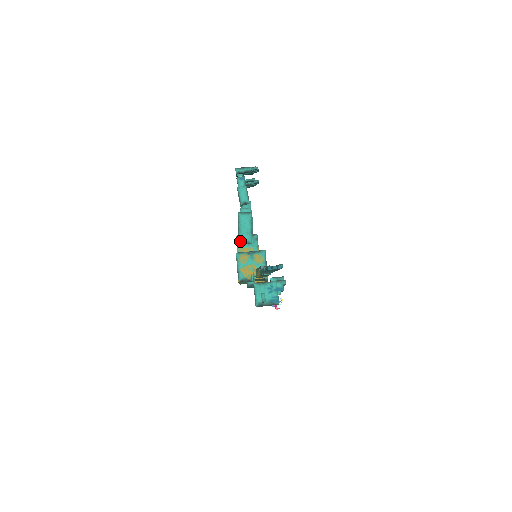
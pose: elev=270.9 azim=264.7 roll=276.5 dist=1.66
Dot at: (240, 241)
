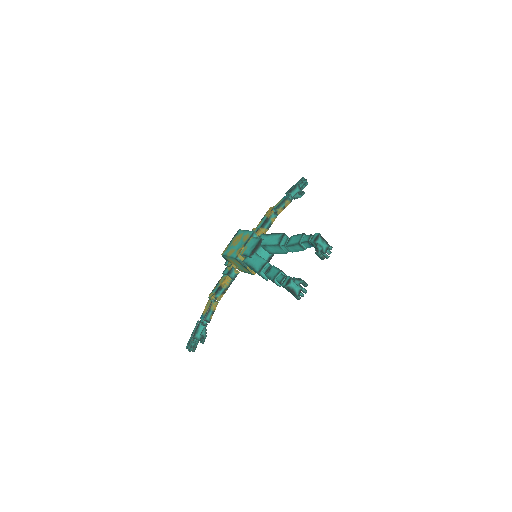
Dot at: (245, 263)
